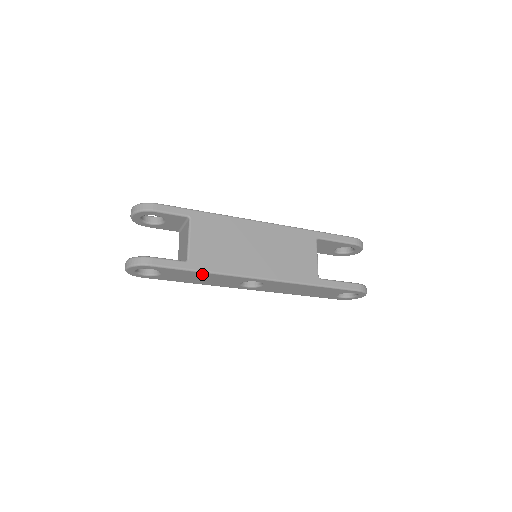
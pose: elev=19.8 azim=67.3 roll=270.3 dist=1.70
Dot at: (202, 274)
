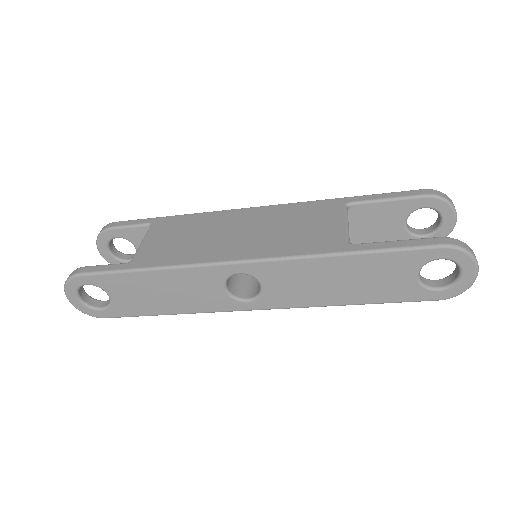
Dot at: (152, 277)
